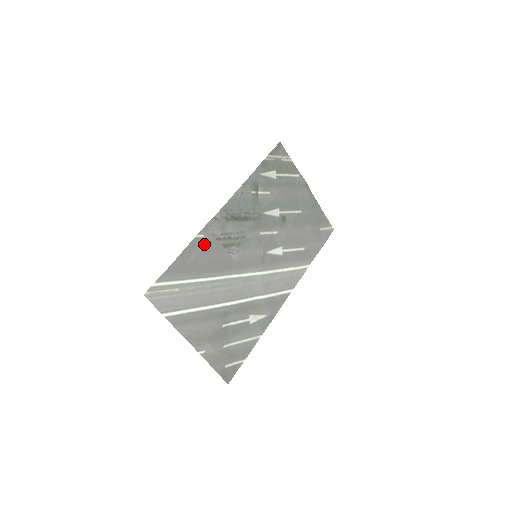
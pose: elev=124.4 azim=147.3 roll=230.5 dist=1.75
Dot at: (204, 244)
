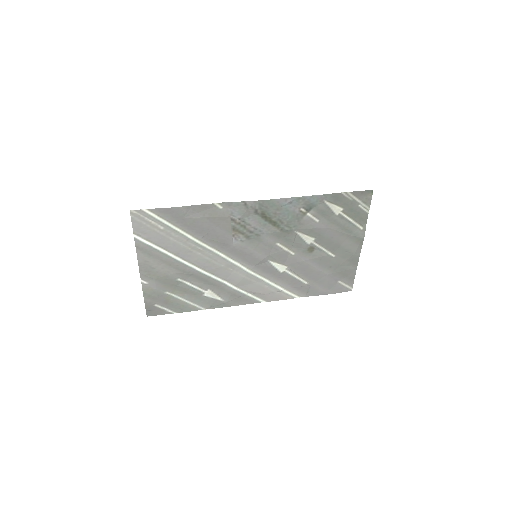
Dot at: (216, 214)
